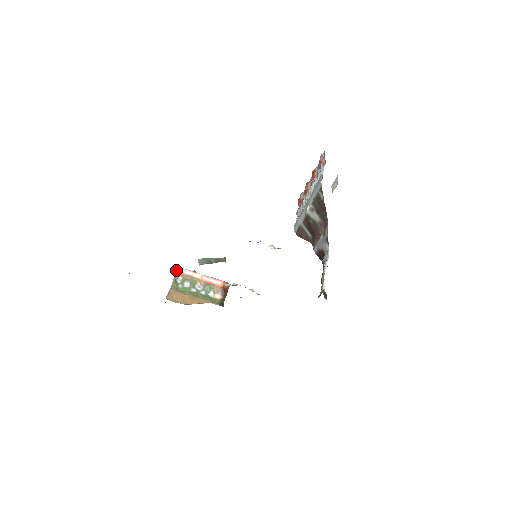
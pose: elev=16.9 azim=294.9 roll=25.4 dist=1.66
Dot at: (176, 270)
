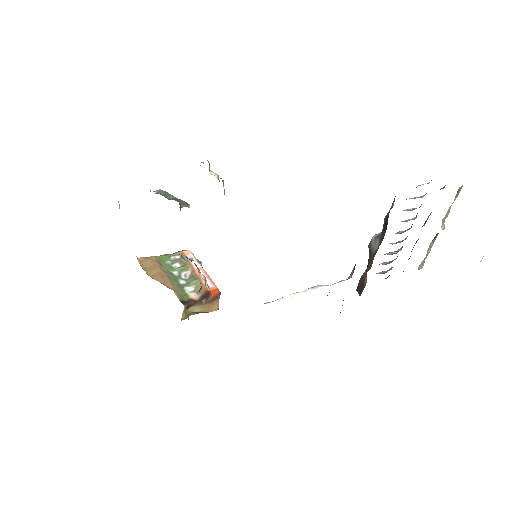
Dot at: occluded
